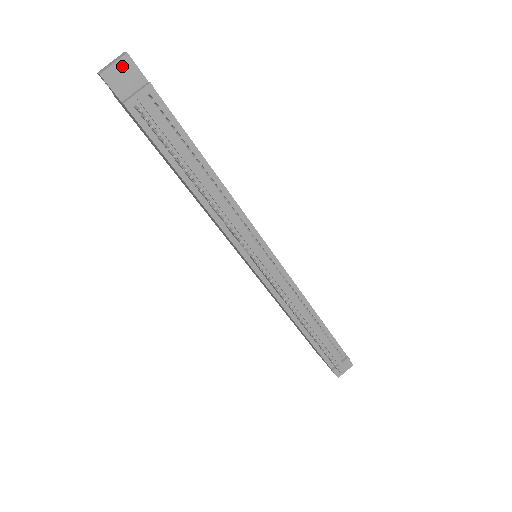
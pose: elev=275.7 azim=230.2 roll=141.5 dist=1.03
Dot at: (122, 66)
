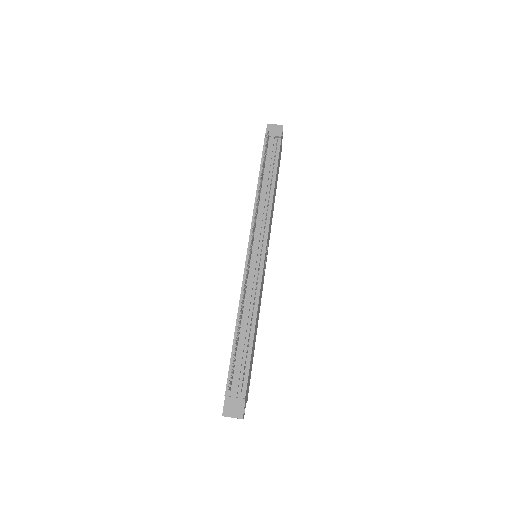
Dot at: (277, 127)
